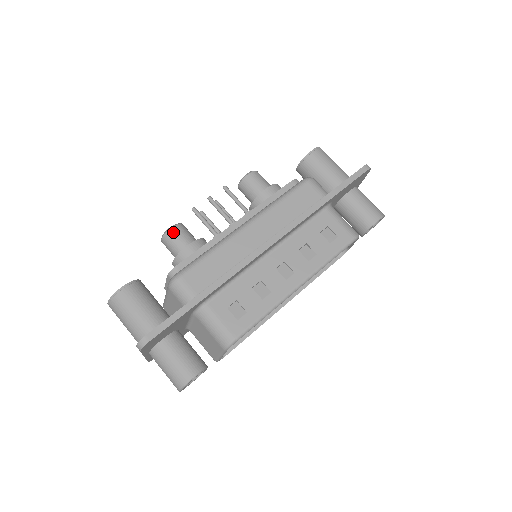
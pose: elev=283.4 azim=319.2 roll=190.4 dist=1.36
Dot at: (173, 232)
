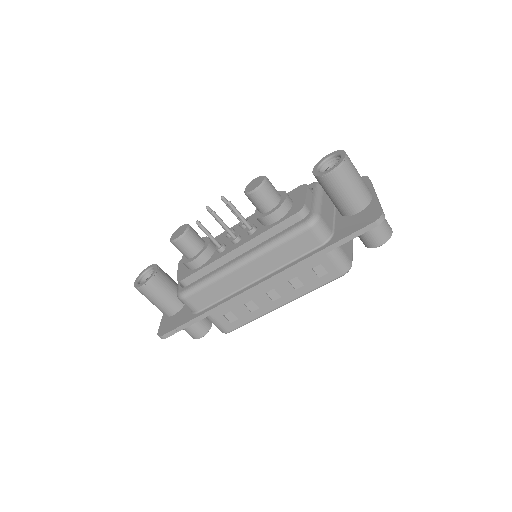
Dot at: (179, 244)
